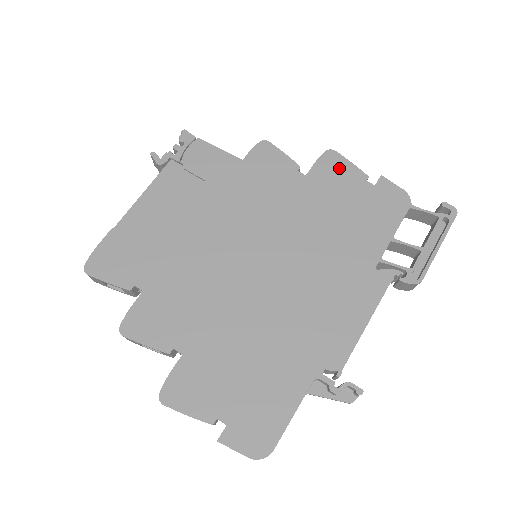
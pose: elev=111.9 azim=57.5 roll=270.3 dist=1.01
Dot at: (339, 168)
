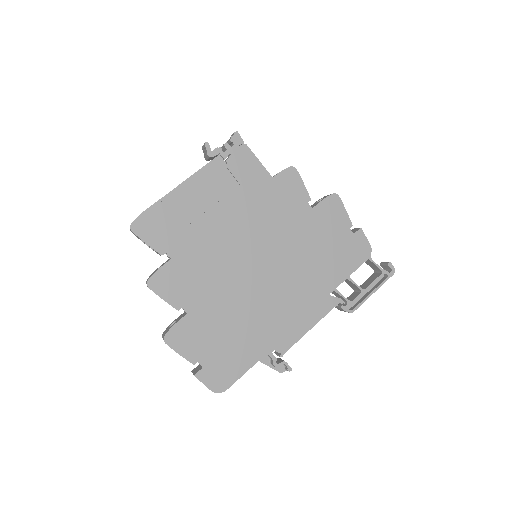
Dot at: (336, 211)
